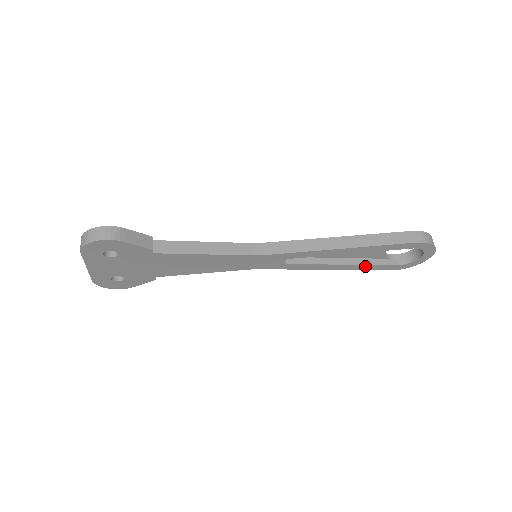
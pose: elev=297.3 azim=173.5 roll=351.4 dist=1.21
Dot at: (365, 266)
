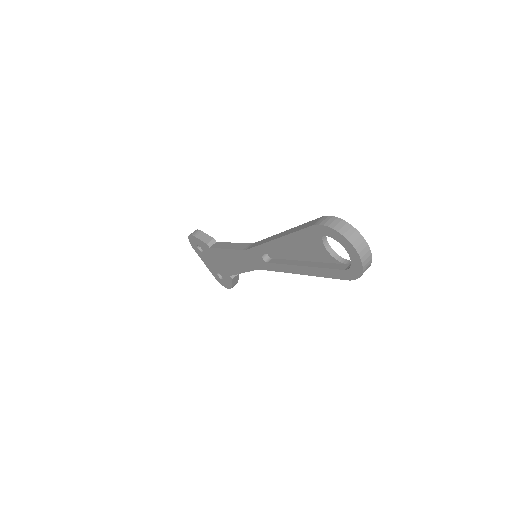
Dot at: (319, 270)
